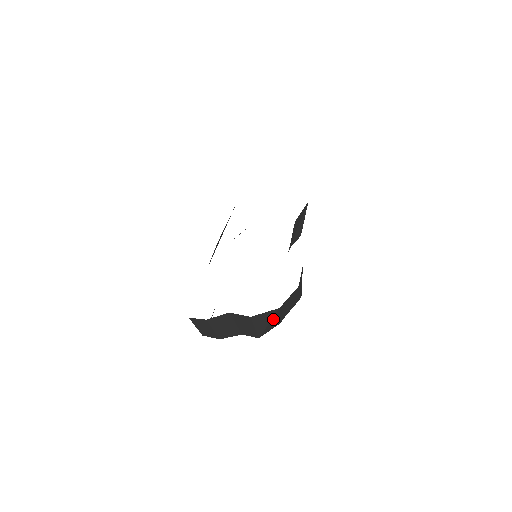
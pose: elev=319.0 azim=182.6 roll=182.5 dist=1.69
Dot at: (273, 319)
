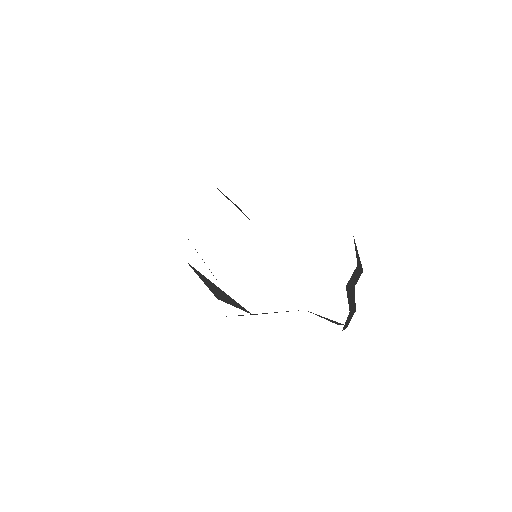
Dot at: occluded
